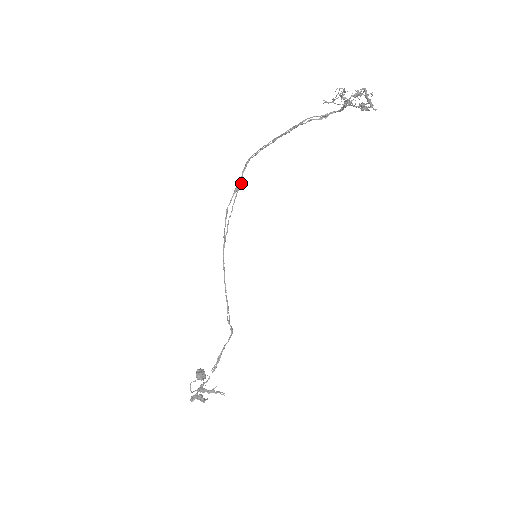
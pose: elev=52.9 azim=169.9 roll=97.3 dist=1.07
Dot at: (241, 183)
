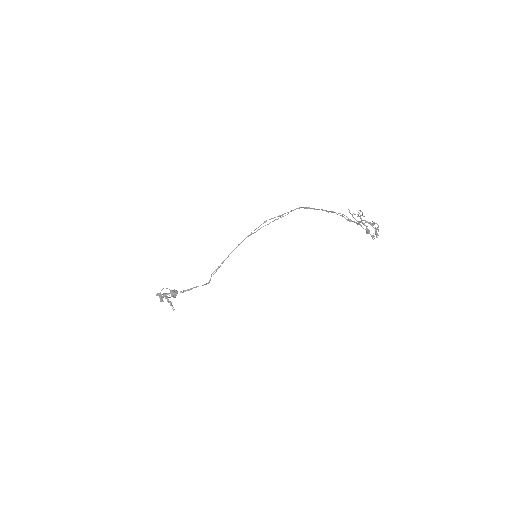
Dot at: occluded
